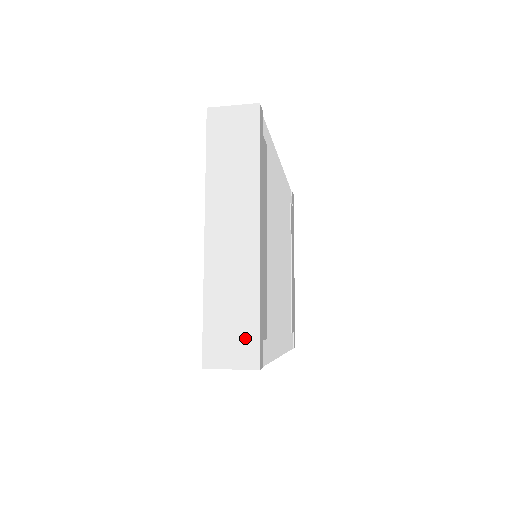
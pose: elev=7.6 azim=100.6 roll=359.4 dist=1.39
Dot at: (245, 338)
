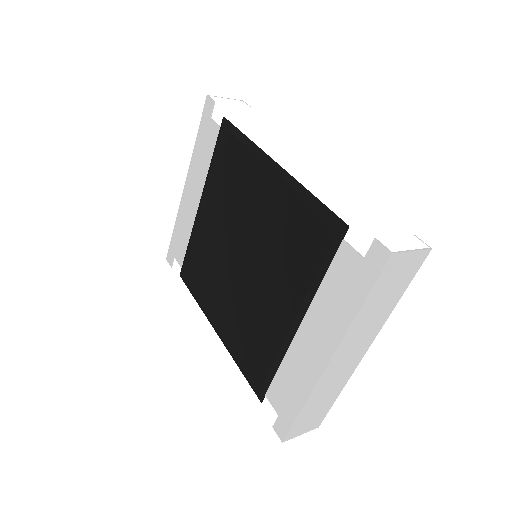
Dot at: (319, 416)
